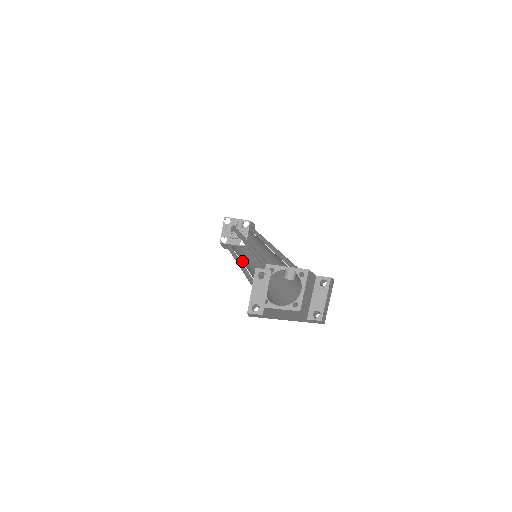
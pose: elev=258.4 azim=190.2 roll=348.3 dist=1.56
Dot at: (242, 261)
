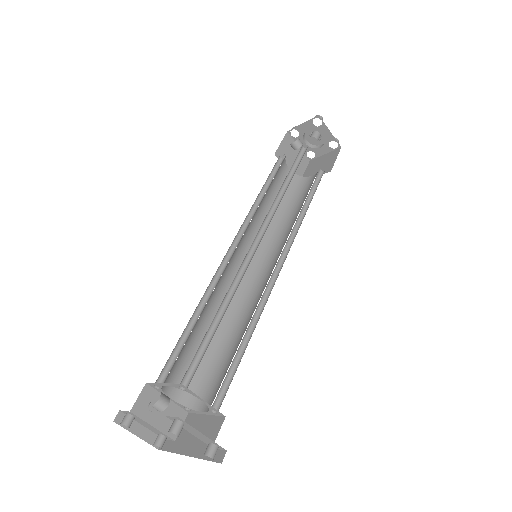
Dot at: (269, 246)
